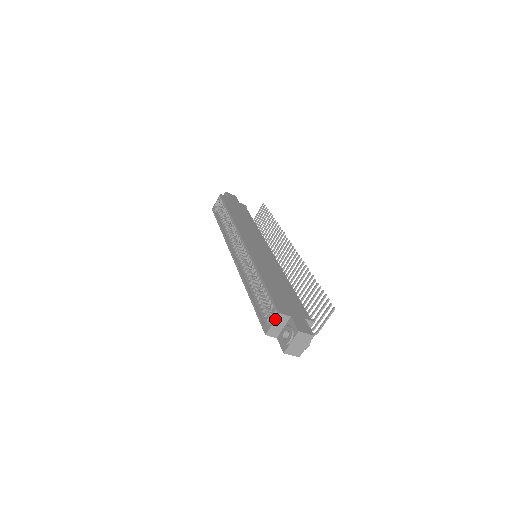
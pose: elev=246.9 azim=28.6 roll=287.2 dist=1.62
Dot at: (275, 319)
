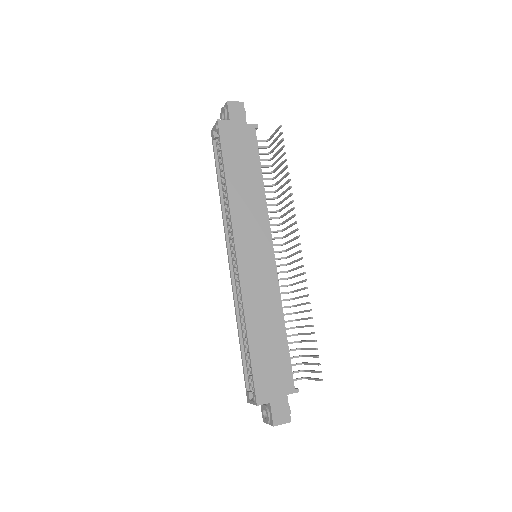
Dot at: occluded
